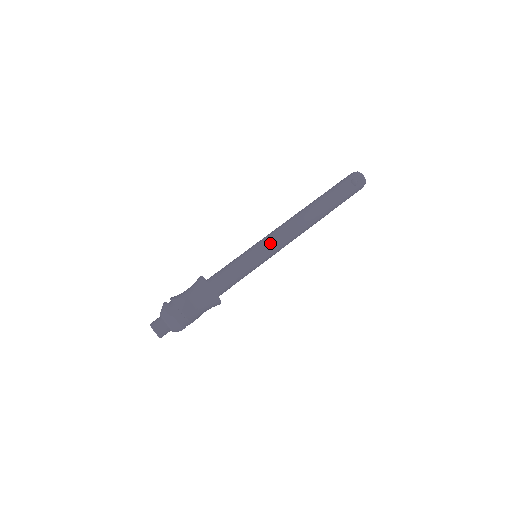
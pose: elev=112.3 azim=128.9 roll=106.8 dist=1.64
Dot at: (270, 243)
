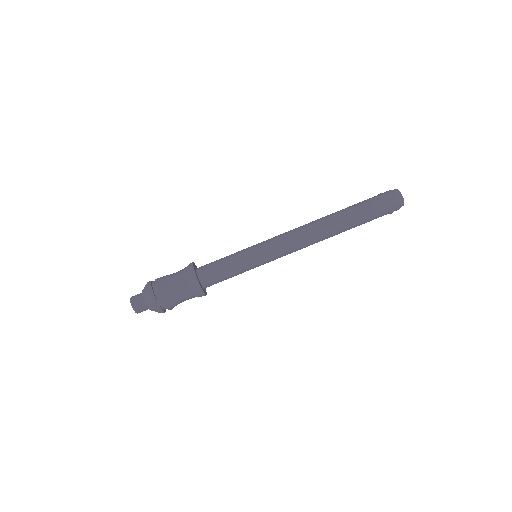
Dot at: (276, 256)
